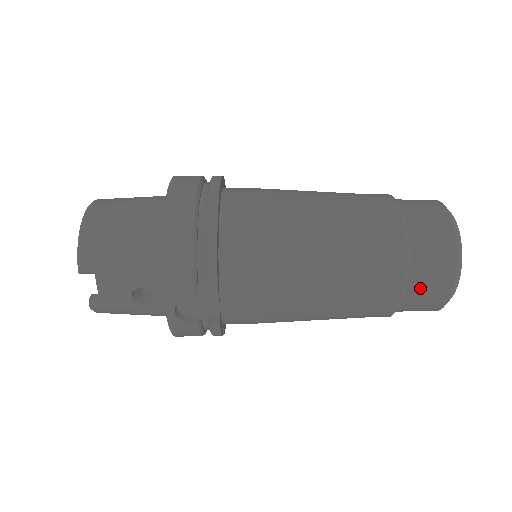
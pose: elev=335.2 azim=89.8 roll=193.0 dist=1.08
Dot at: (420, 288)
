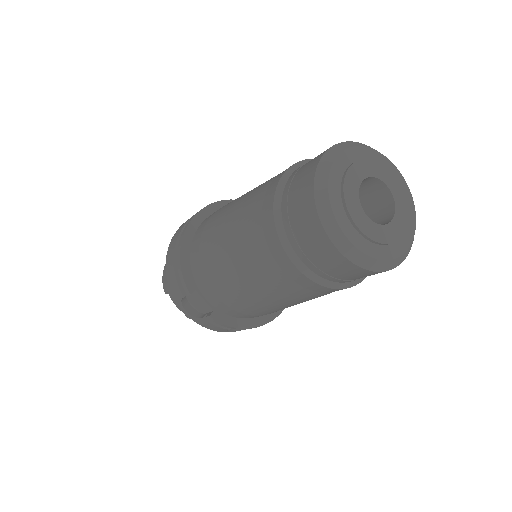
Dot at: (306, 249)
